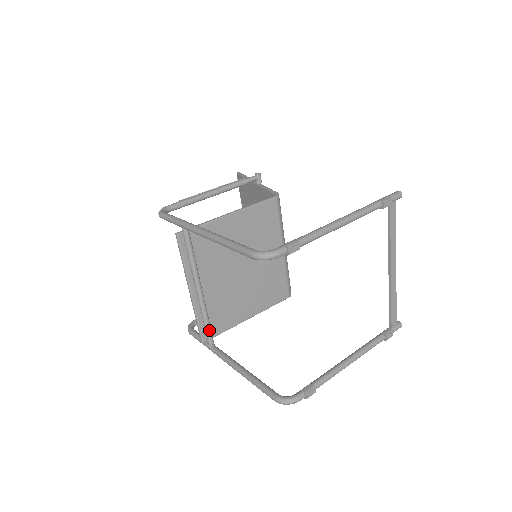
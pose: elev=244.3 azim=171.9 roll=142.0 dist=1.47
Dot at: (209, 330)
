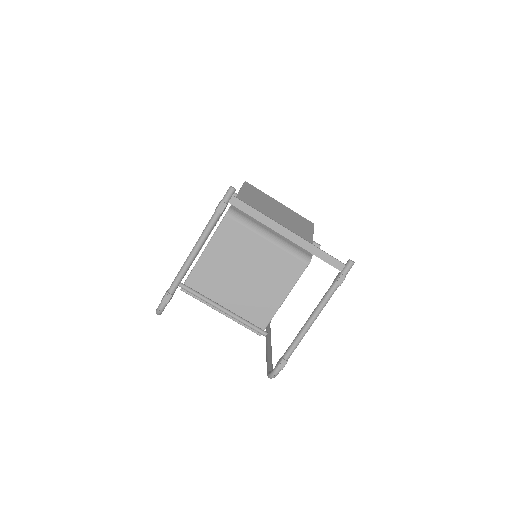
Dot at: (256, 326)
